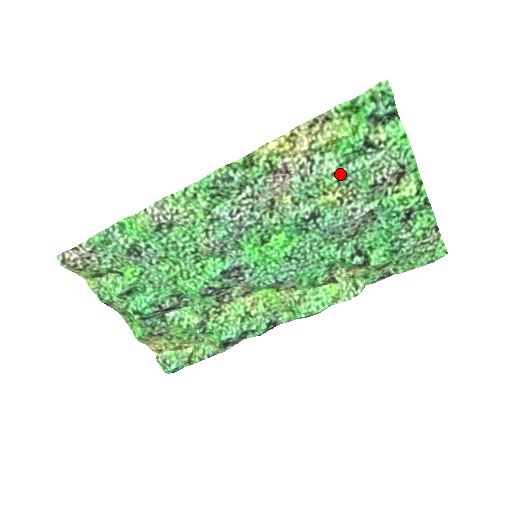
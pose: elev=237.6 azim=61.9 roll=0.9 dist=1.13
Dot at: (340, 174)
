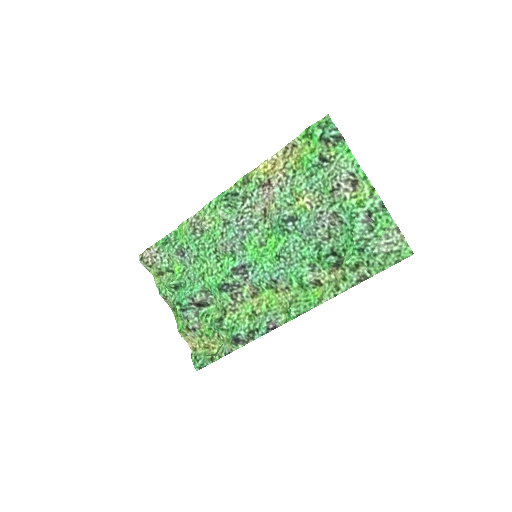
Dot at: (307, 184)
